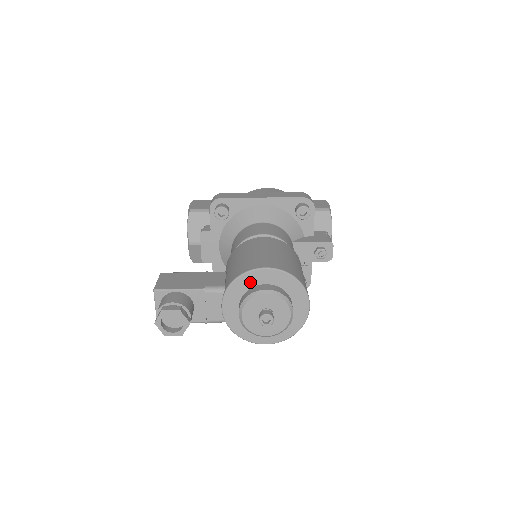
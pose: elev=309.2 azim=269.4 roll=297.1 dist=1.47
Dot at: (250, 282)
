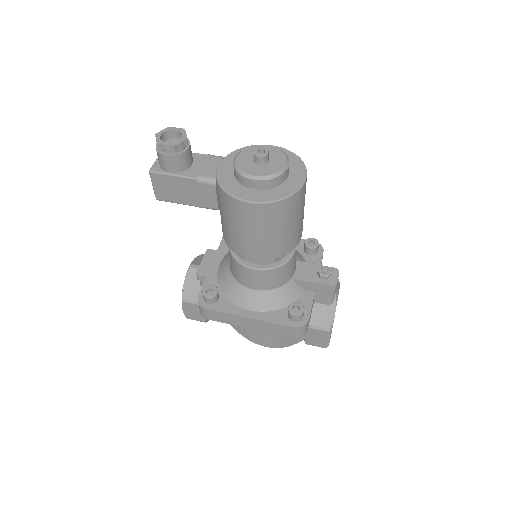
Dot at: occluded
